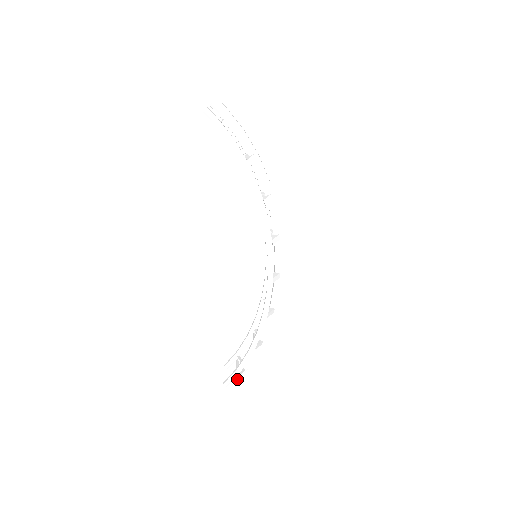
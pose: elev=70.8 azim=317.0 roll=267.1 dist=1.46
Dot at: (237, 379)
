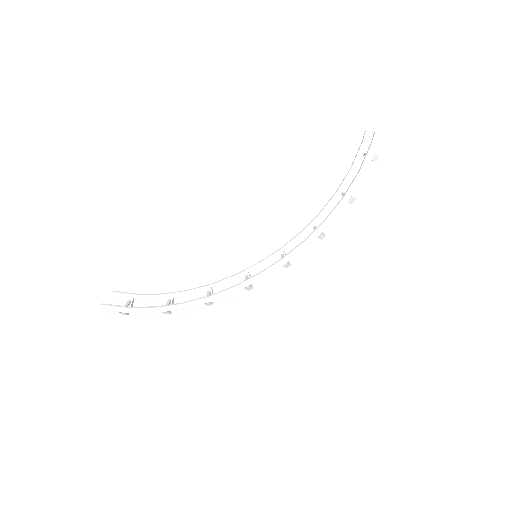
Dot at: (112, 313)
